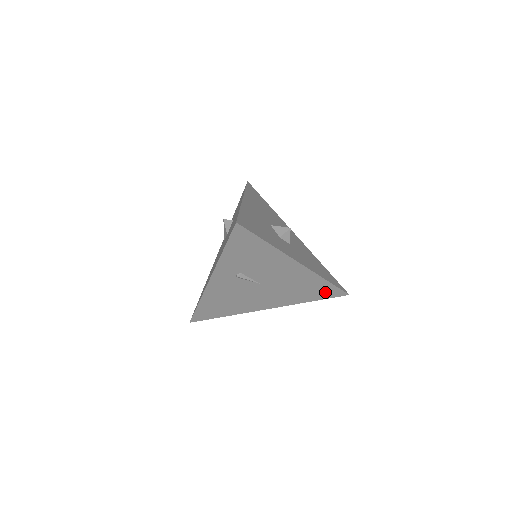
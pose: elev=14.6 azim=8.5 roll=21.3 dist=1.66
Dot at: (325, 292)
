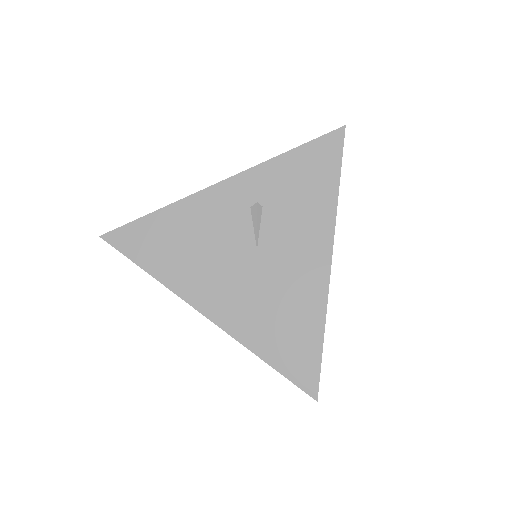
Dot at: (298, 358)
